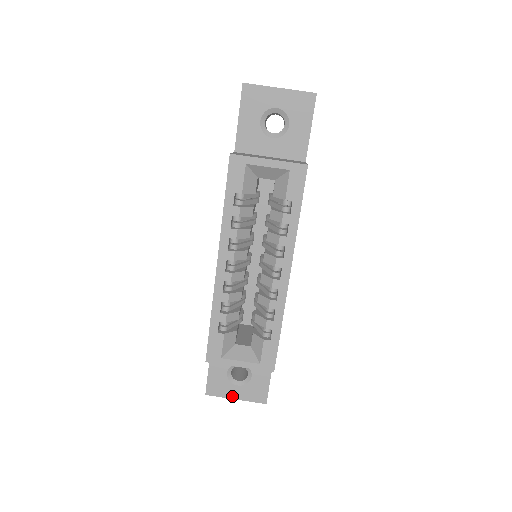
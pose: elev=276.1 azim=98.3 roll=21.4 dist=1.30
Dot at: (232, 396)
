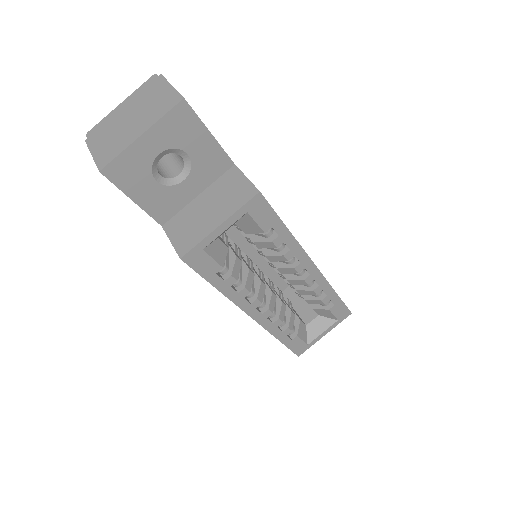
Dot at: occluded
